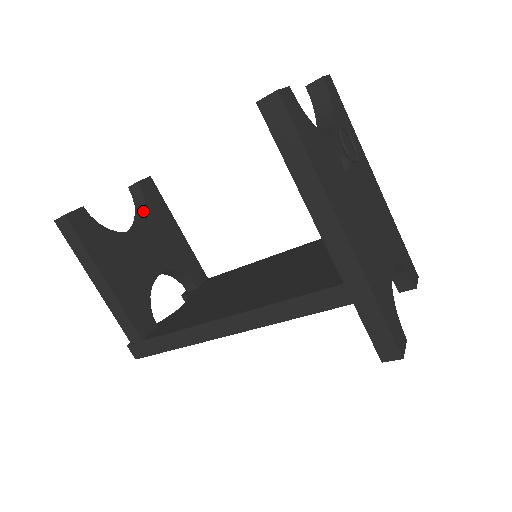
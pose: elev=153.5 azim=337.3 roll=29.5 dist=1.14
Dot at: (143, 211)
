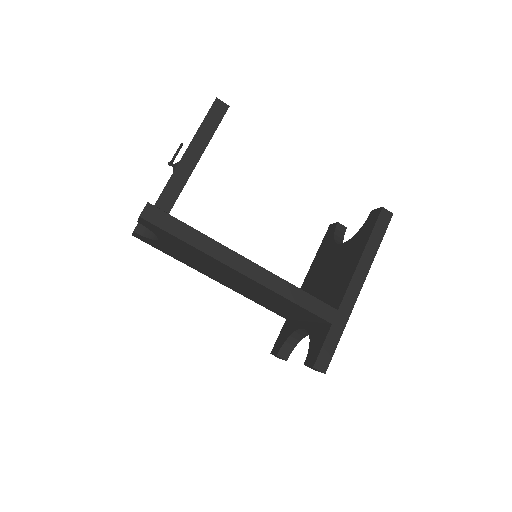
Dot at: occluded
